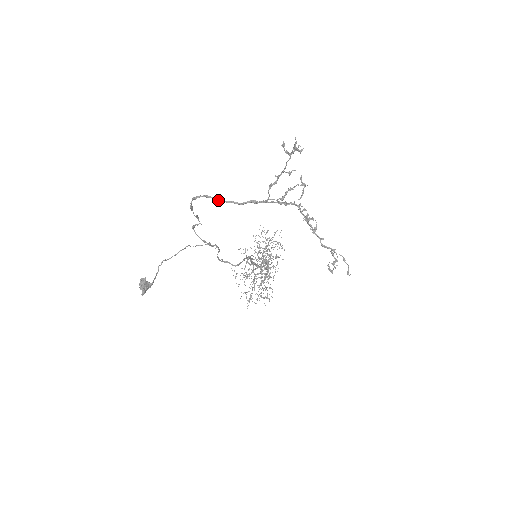
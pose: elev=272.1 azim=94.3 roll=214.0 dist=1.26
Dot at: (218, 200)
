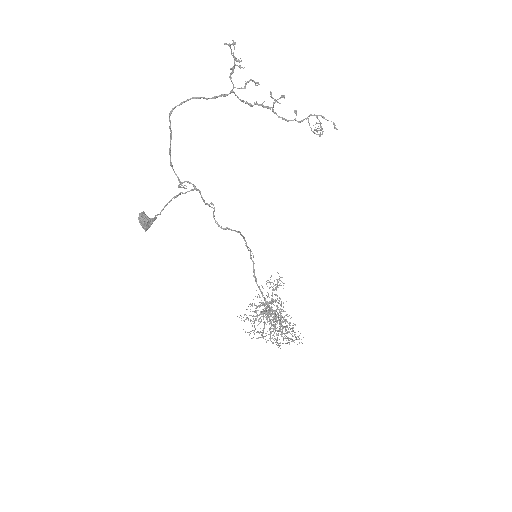
Dot at: (192, 98)
